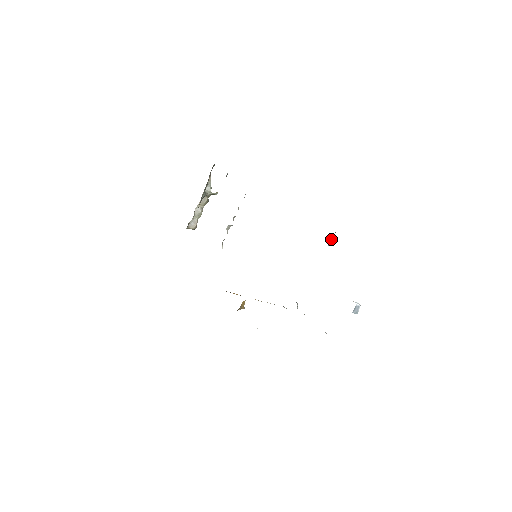
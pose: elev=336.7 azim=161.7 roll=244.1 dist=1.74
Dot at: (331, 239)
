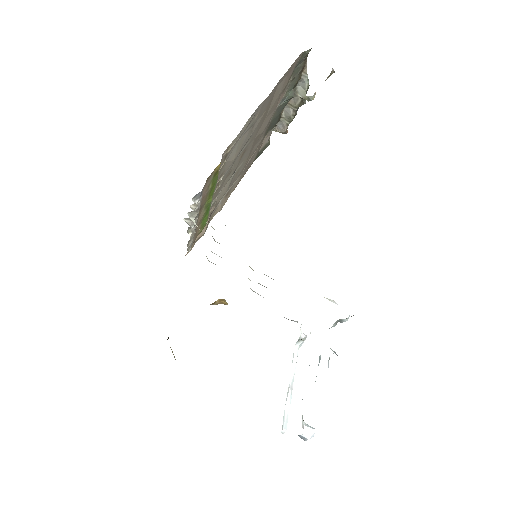
Dot at: occluded
